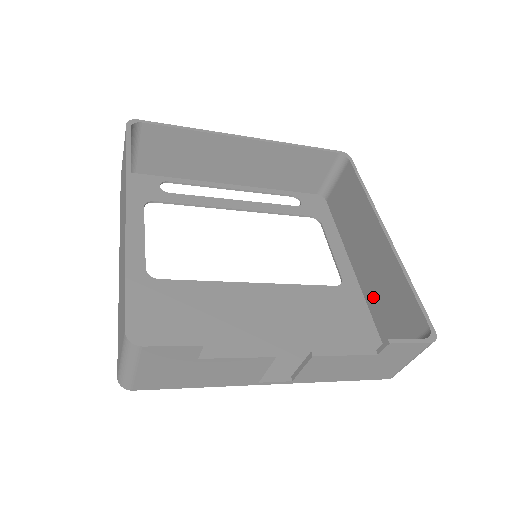
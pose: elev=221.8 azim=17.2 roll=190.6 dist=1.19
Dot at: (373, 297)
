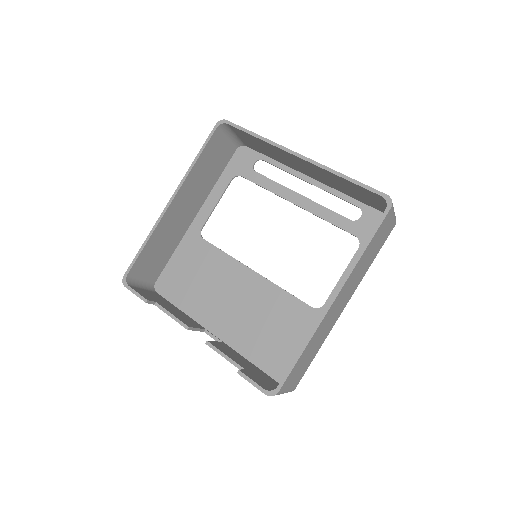
Dot at: occluded
